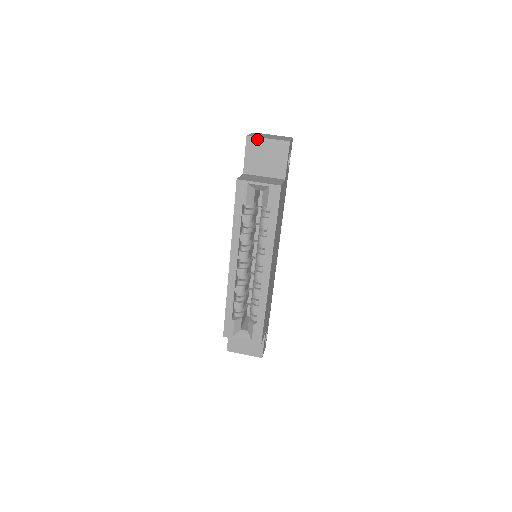
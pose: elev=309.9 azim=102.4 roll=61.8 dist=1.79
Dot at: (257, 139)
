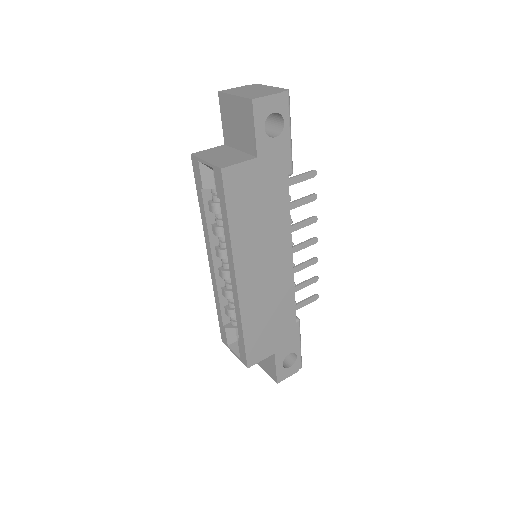
Dot at: (226, 96)
